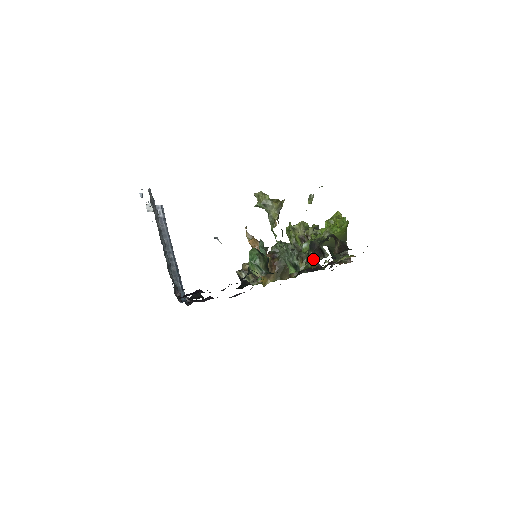
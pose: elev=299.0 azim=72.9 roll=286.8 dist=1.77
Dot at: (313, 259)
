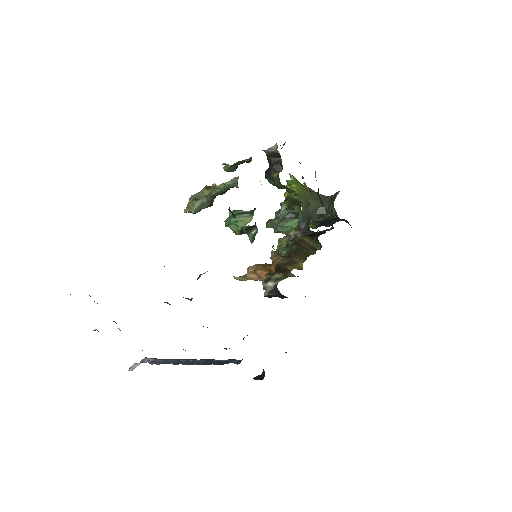
Dot at: (279, 171)
